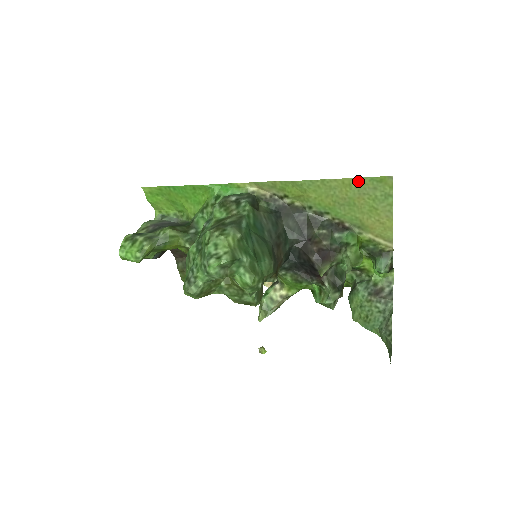
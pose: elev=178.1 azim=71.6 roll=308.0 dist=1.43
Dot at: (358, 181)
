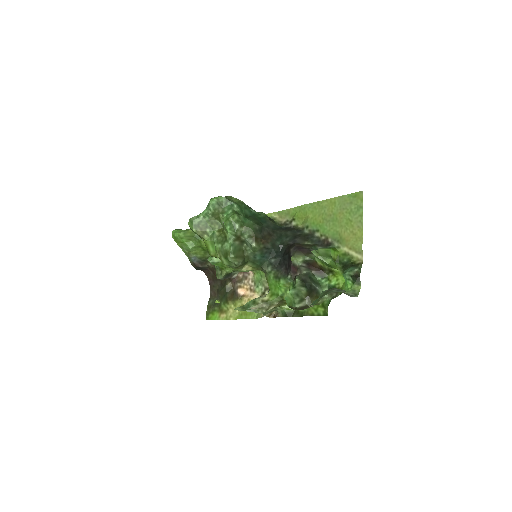
Dot at: (340, 199)
